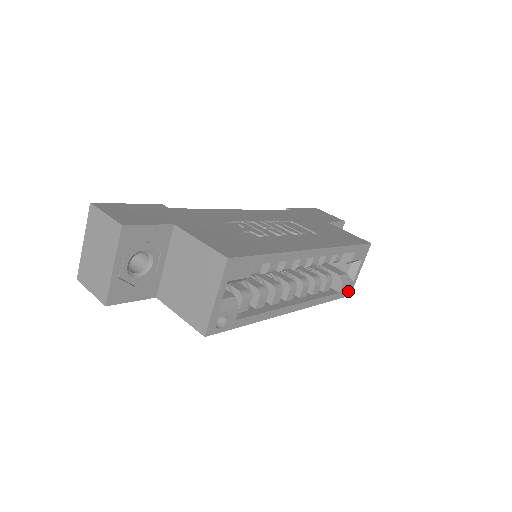
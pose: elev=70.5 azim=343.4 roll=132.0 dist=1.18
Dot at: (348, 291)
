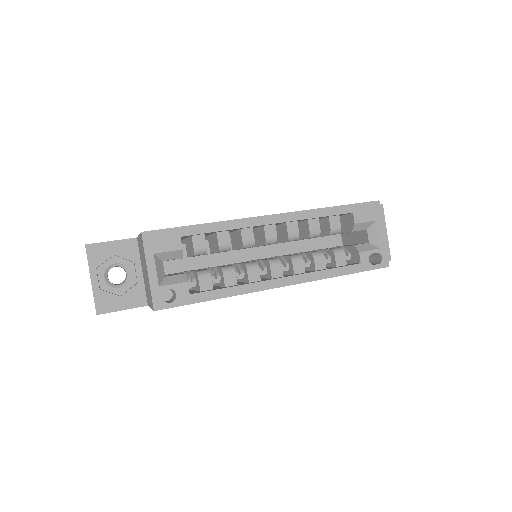
Dot at: (380, 261)
